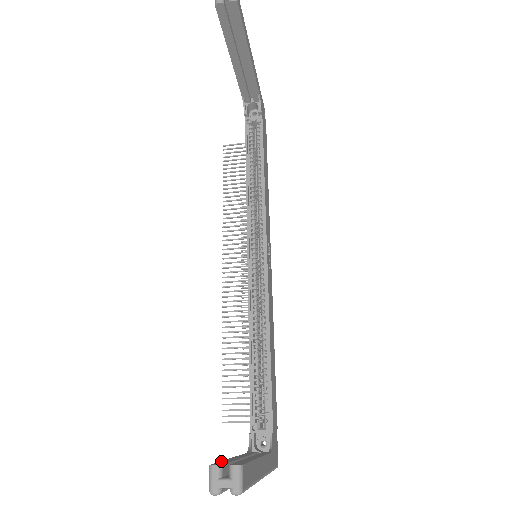
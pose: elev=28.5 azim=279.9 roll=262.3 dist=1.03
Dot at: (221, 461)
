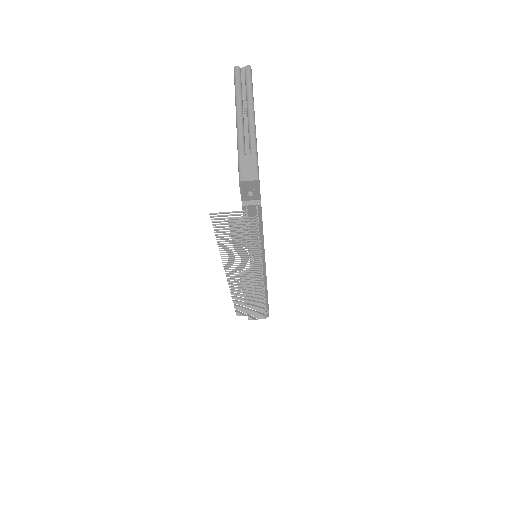
Dot at: occluded
